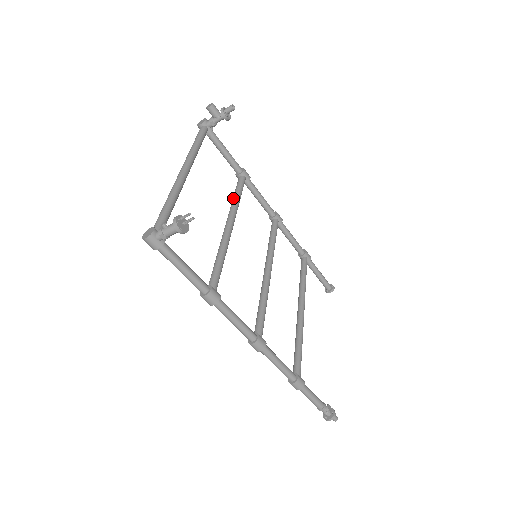
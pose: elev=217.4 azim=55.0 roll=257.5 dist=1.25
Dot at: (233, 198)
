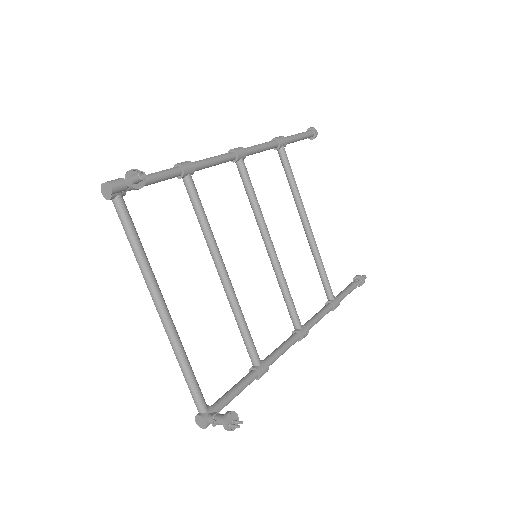
Dot at: (201, 228)
